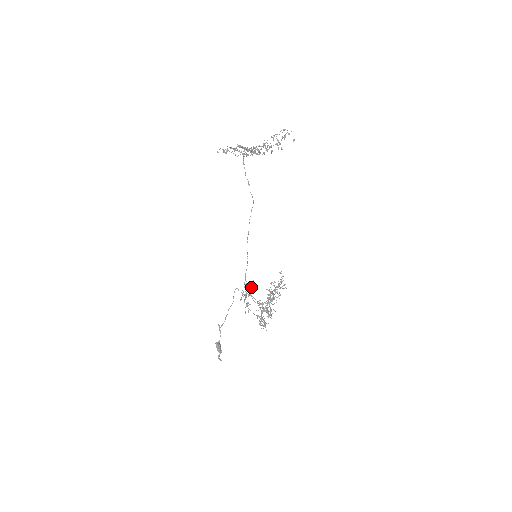
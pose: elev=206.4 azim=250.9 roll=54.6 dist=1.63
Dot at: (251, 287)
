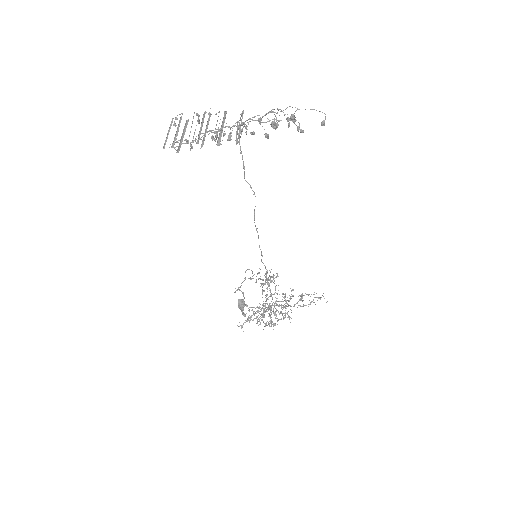
Dot at: (277, 275)
